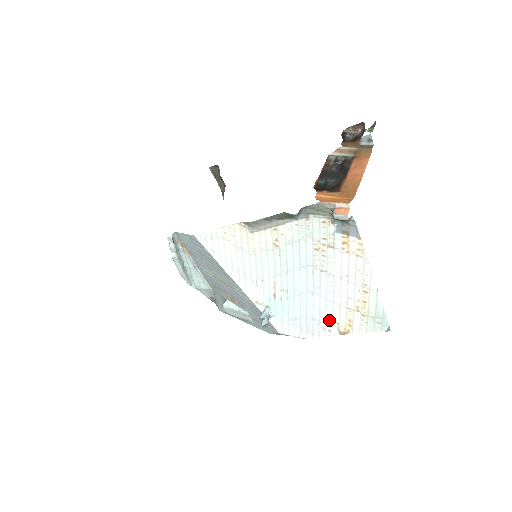
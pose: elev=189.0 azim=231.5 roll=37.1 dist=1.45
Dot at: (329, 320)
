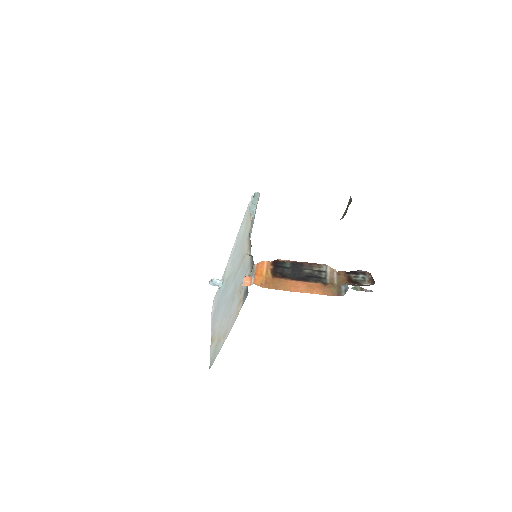
Dot at: (216, 325)
